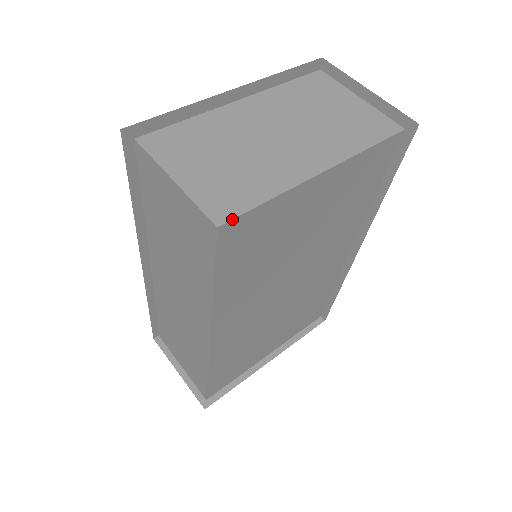
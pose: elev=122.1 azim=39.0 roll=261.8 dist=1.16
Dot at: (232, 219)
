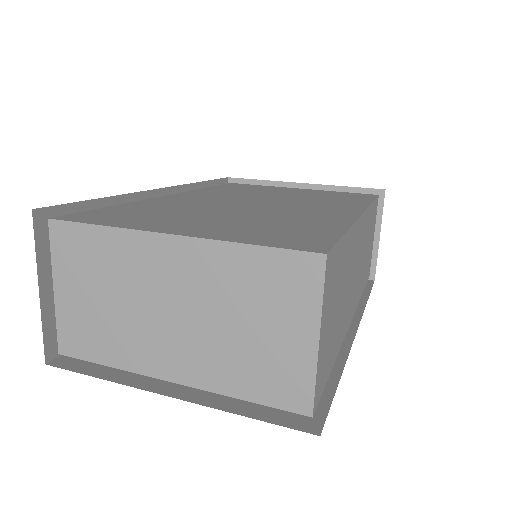
Dot at: occluded
